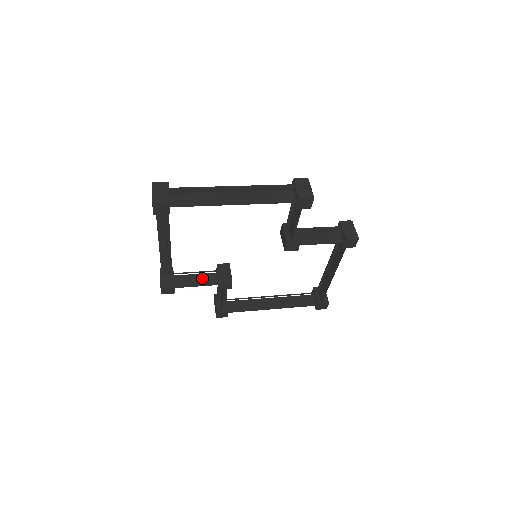
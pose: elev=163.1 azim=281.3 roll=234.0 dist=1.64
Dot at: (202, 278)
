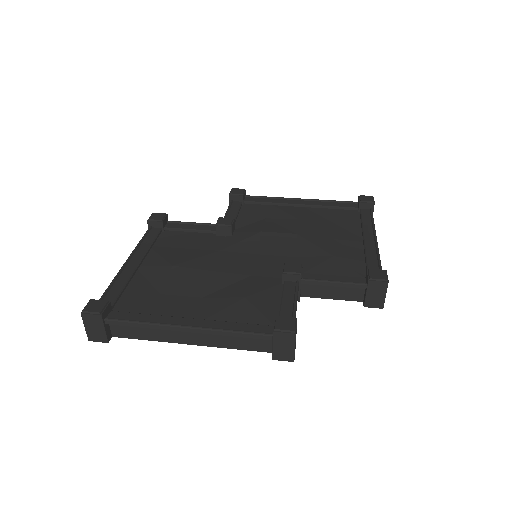
Dot at: occluded
